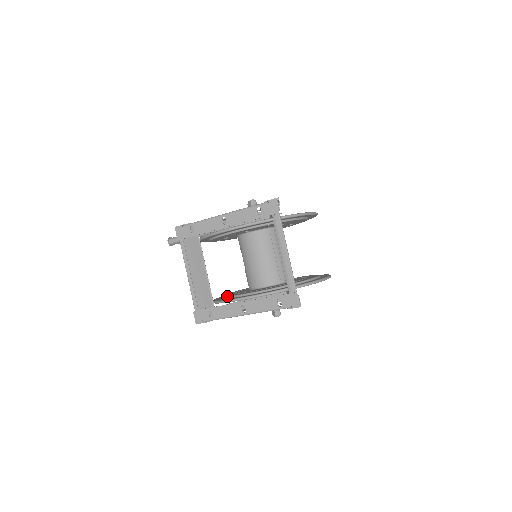
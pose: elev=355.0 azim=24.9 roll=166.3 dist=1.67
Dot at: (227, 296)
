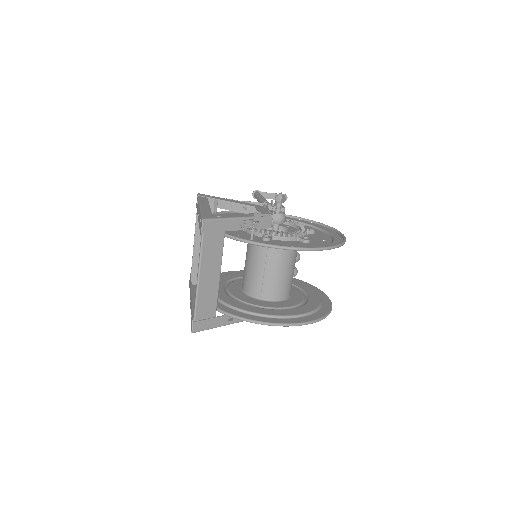
Dot at: occluded
